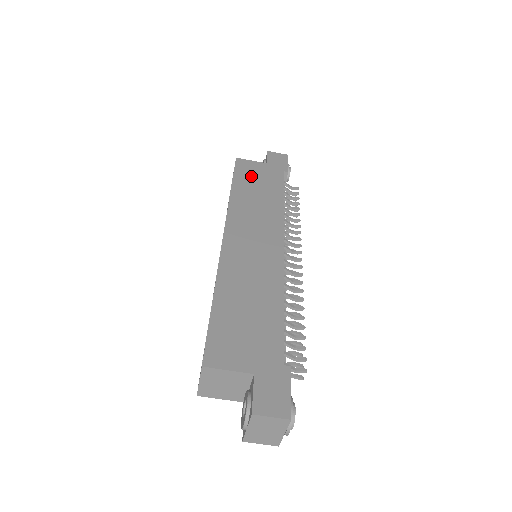
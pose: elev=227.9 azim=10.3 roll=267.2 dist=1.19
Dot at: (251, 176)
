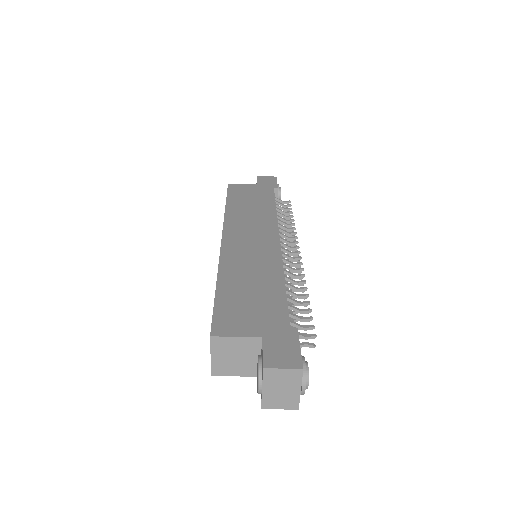
Dot at: (243, 195)
